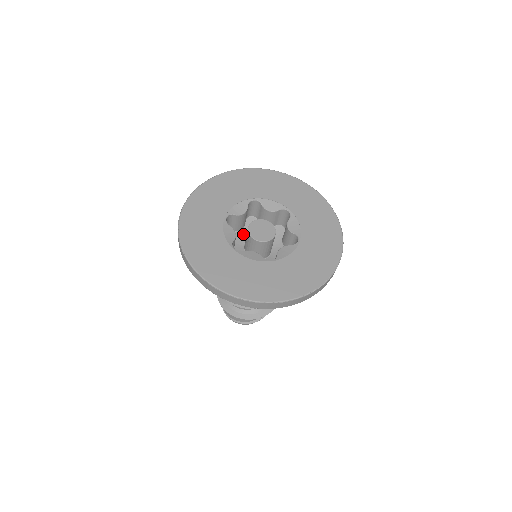
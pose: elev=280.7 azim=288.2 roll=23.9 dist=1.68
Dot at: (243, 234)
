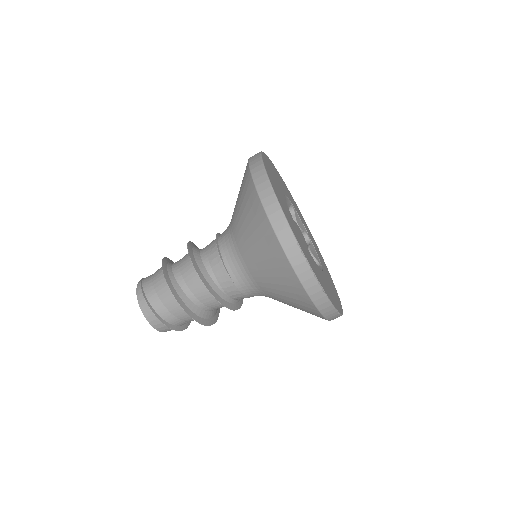
Dot at: occluded
